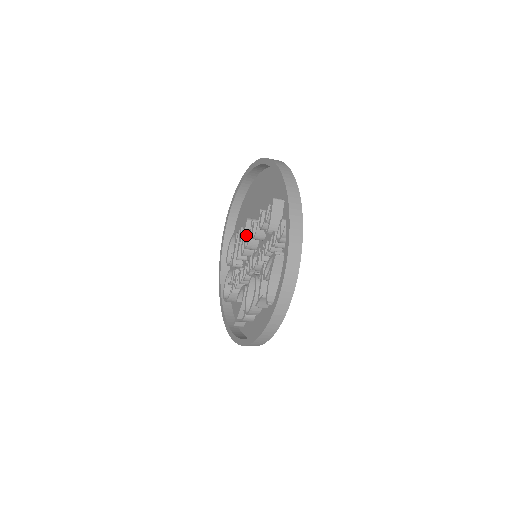
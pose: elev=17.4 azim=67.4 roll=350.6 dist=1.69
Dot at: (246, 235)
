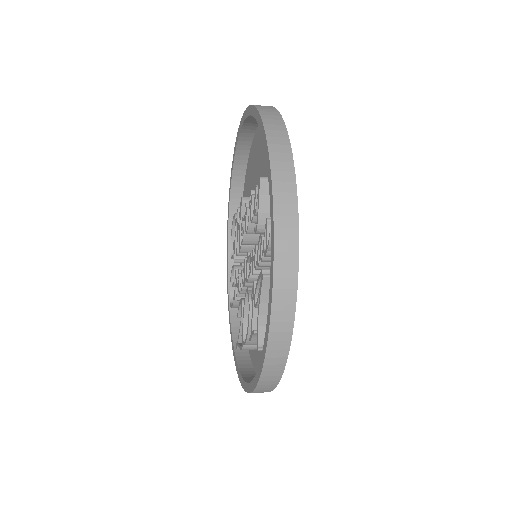
Dot at: (241, 224)
